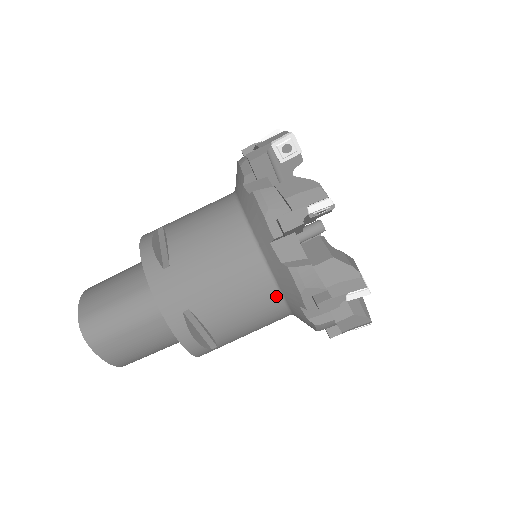
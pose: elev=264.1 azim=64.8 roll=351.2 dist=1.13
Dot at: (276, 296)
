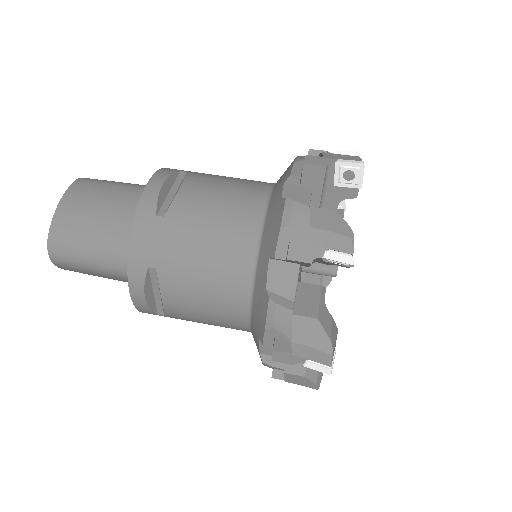
Dot at: (264, 194)
